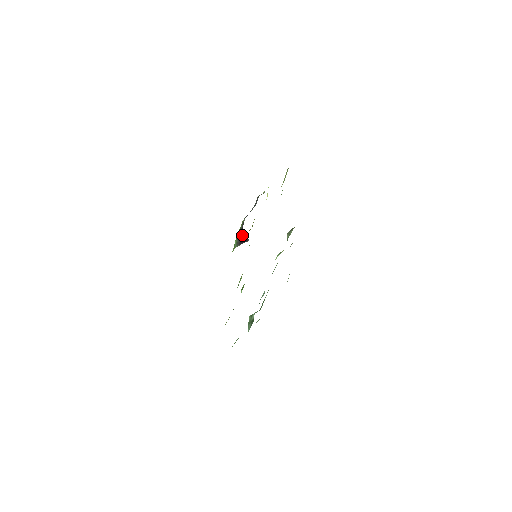
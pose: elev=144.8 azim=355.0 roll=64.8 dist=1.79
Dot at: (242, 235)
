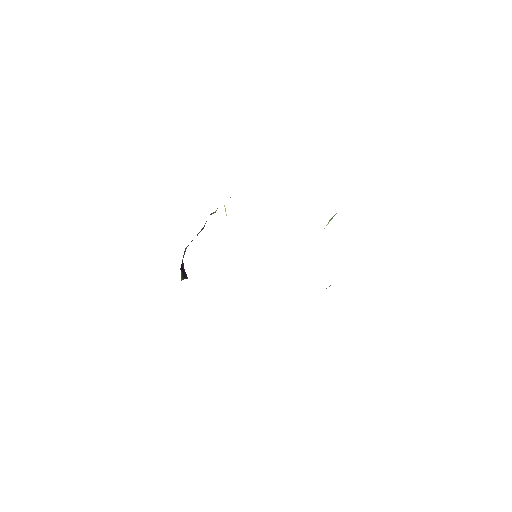
Dot at: (182, 269)
